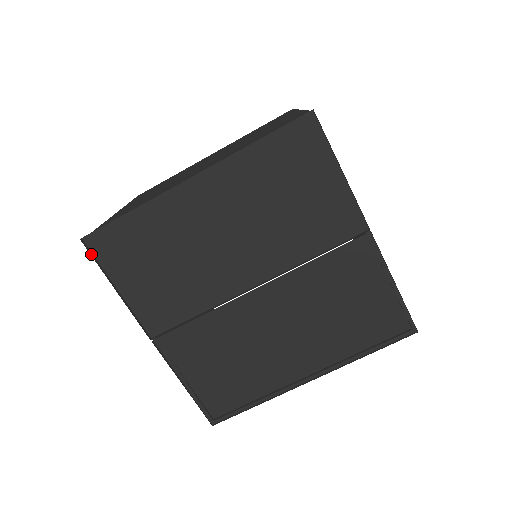
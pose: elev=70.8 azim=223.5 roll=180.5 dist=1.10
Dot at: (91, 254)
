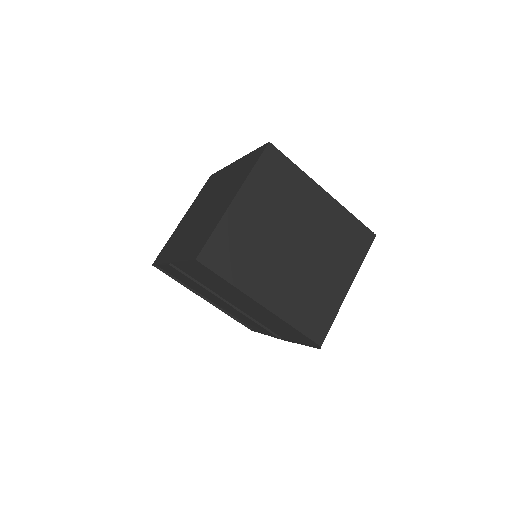
Dot at: occluded
